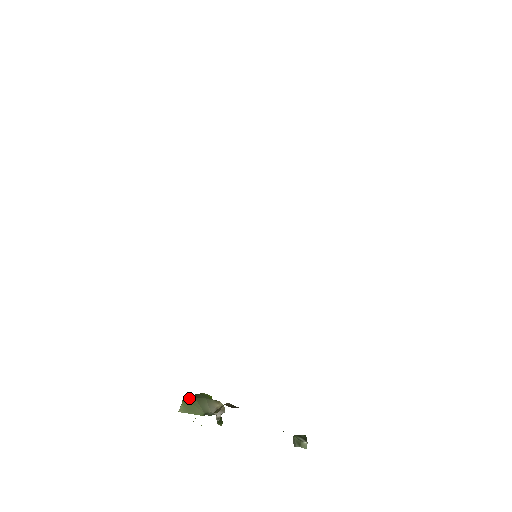
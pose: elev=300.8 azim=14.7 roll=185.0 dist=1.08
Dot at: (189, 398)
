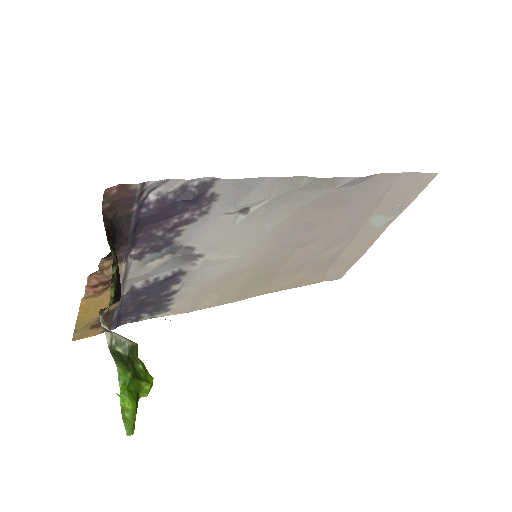
Dot at: occluded
